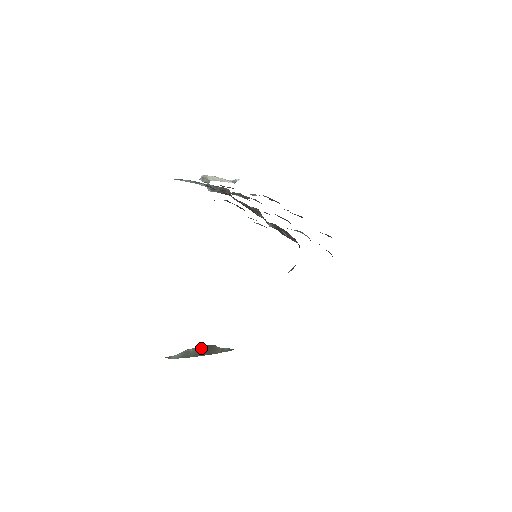
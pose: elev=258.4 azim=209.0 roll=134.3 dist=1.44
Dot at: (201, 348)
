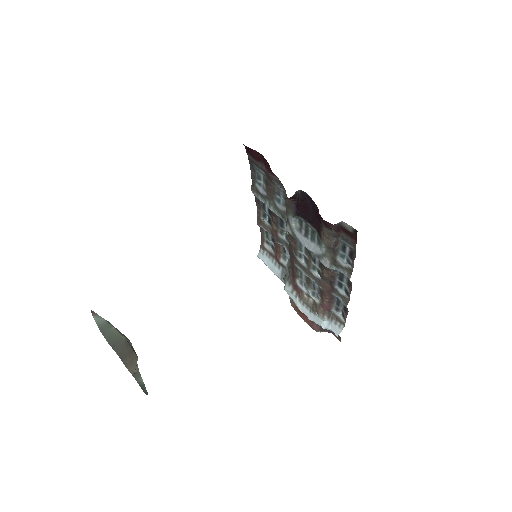
Dot at: (123, 337)
